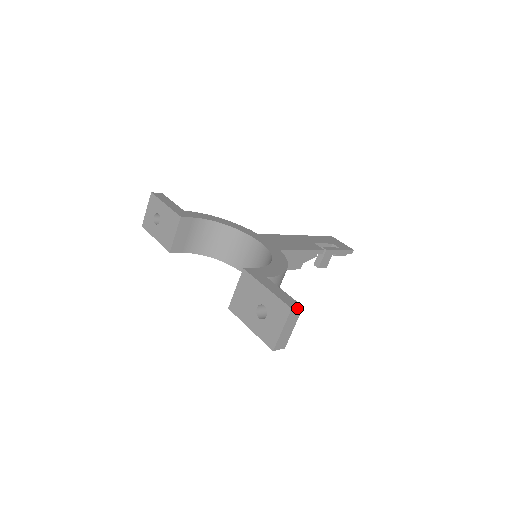
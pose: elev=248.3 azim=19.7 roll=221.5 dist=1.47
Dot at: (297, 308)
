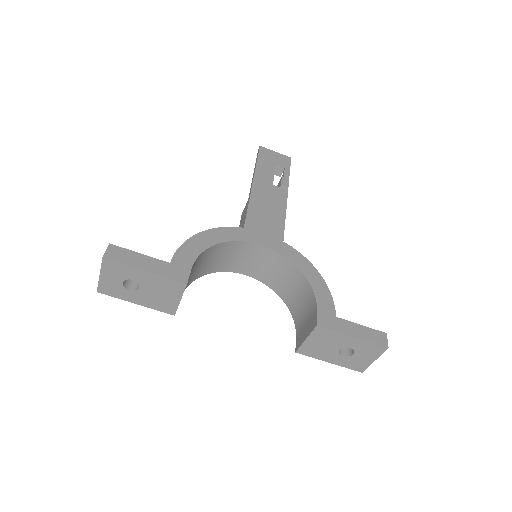
Dot at: (387, 341)
